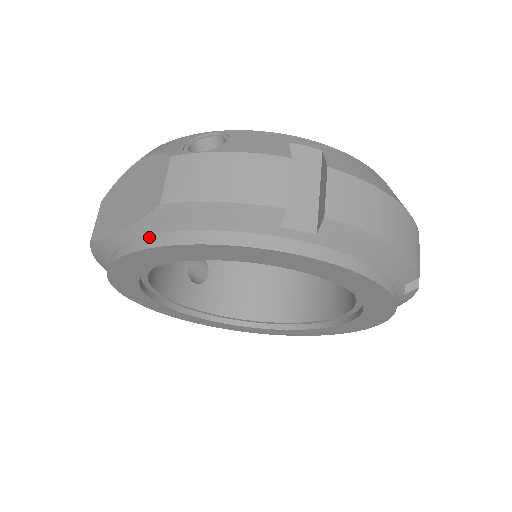
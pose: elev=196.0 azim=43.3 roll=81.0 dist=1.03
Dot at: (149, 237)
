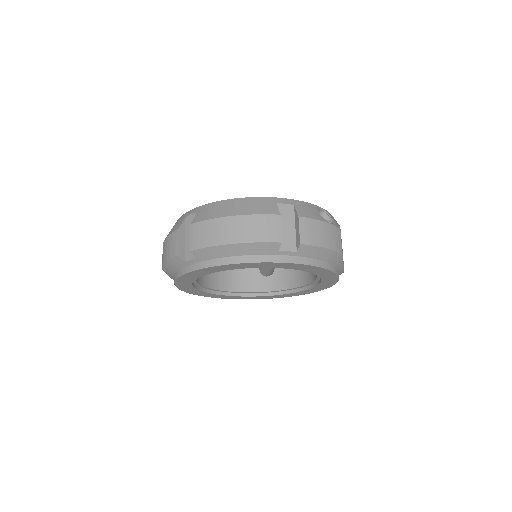
Dot at: occluded
